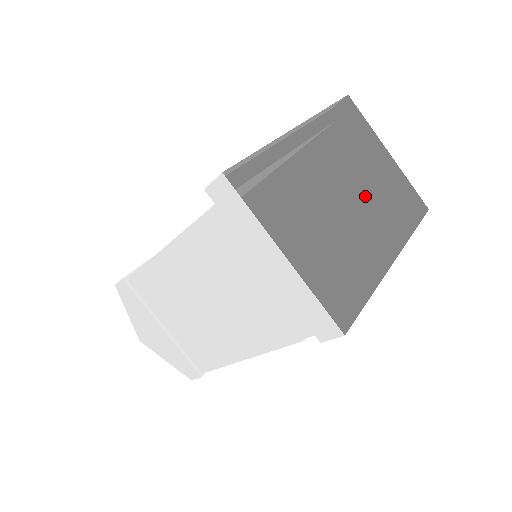
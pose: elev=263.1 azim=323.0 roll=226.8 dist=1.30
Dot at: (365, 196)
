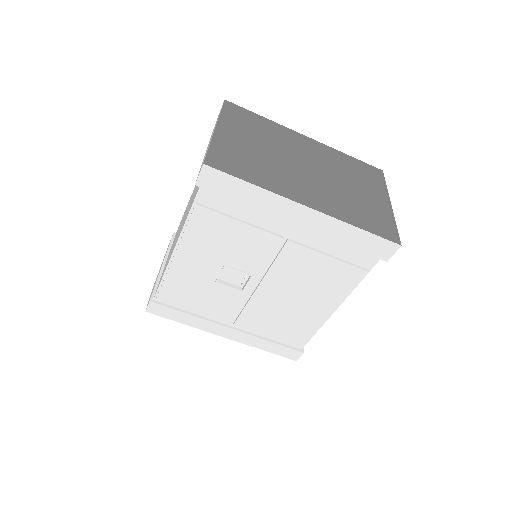
Dot at: occluded
